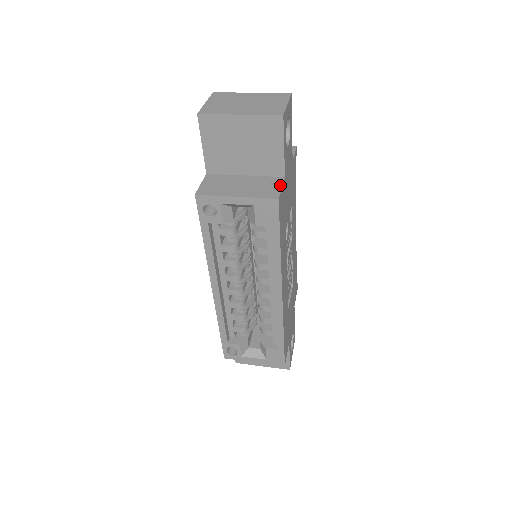
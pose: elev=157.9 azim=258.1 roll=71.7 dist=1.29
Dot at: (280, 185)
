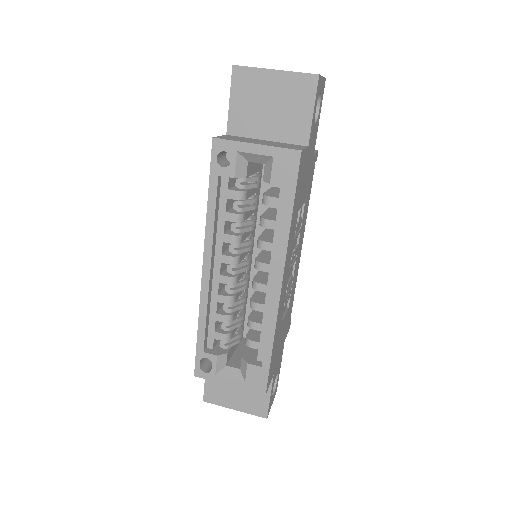
Dot at: (303, 147)
